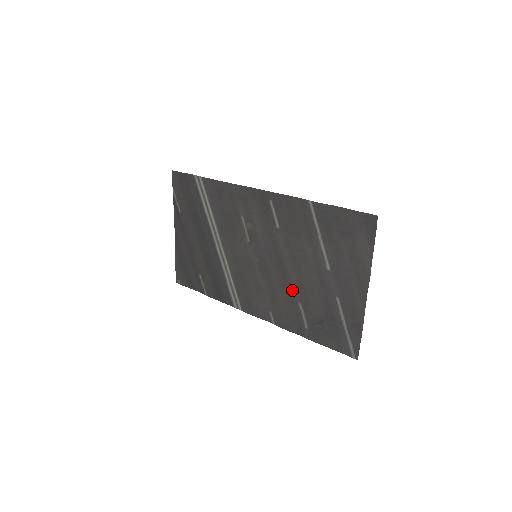
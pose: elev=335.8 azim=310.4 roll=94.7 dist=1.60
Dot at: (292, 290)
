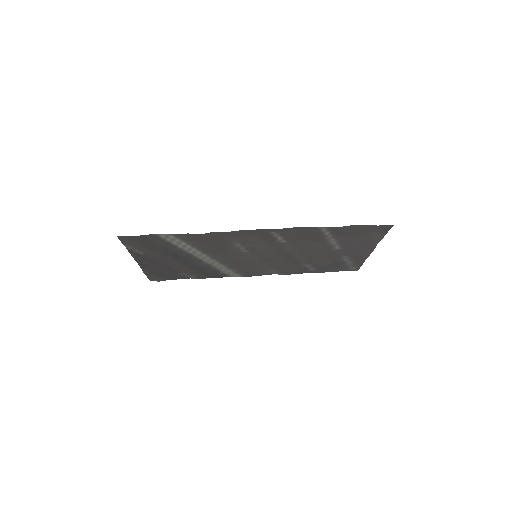
Dot at: (298, 261)
